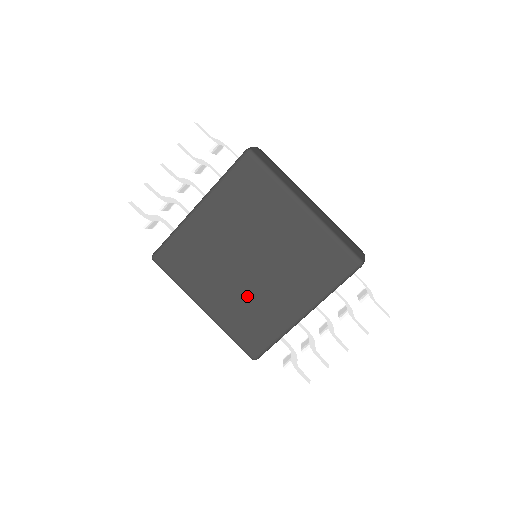
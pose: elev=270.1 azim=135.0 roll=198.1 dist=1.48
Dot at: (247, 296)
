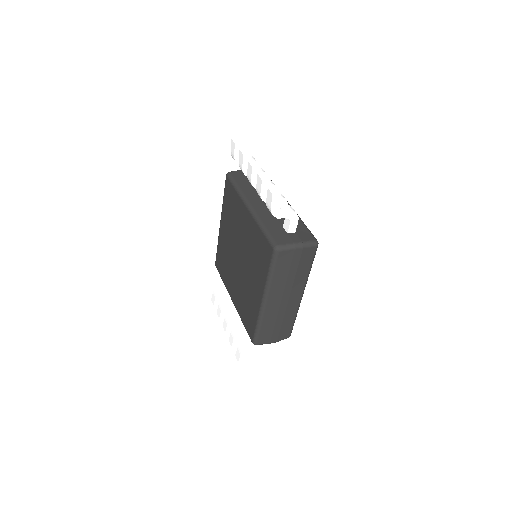
Dot at: (229, 257)
